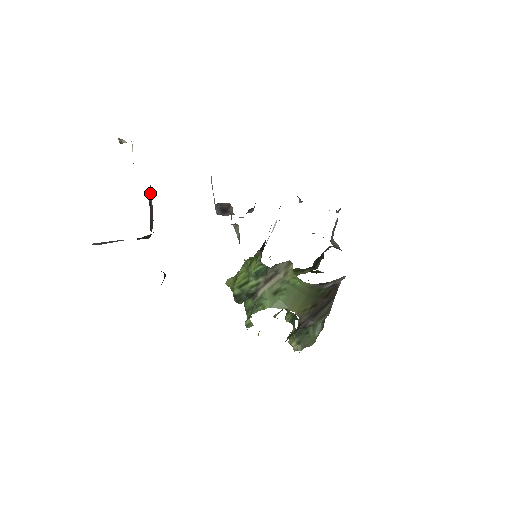
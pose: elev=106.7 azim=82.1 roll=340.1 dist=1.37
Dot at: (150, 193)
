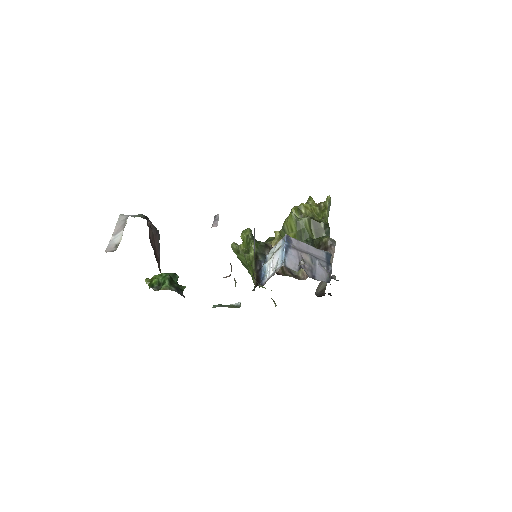
Dot at: occluded
